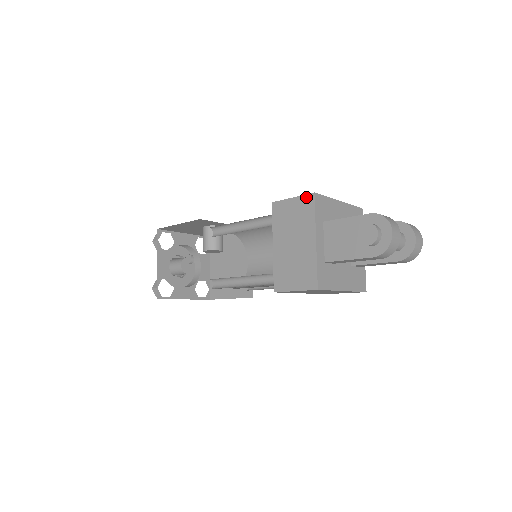
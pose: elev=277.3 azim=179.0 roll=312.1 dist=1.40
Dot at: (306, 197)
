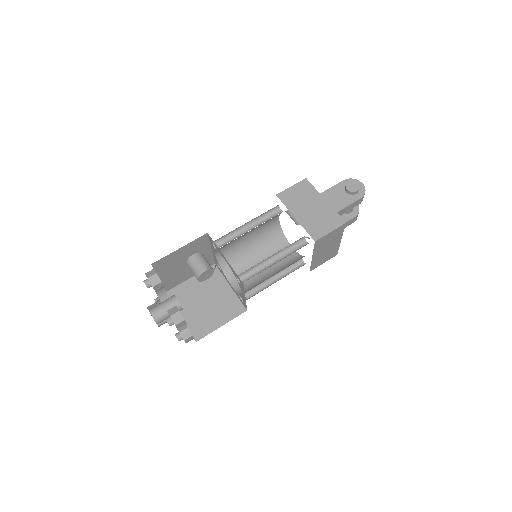
Dot at: (302, 182)
